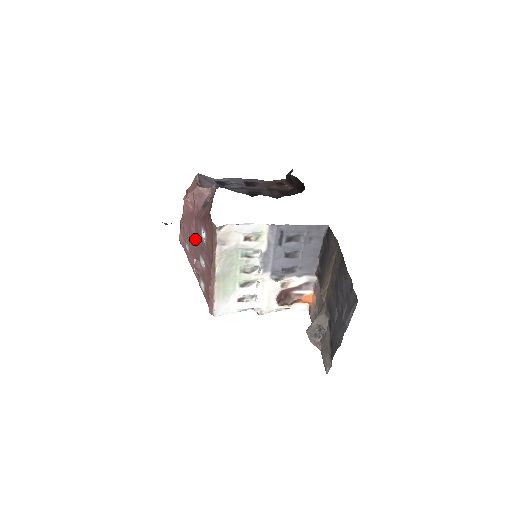
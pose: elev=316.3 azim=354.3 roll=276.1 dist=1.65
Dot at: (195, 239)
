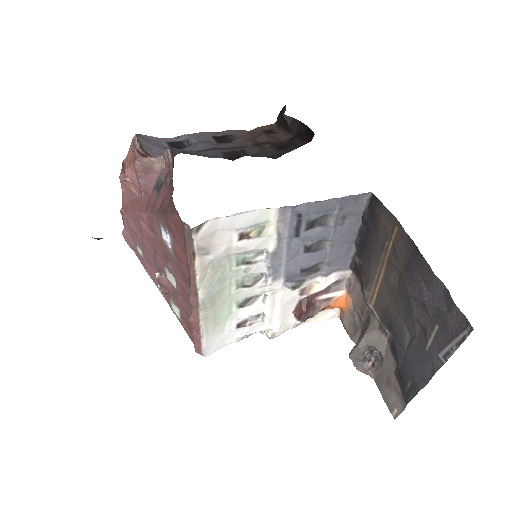
Dot at: (151, 241)
